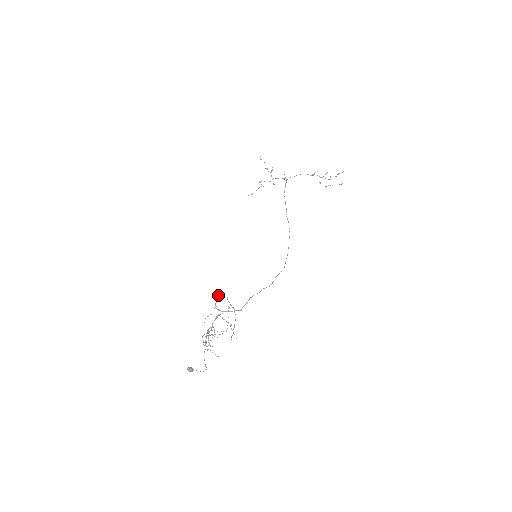
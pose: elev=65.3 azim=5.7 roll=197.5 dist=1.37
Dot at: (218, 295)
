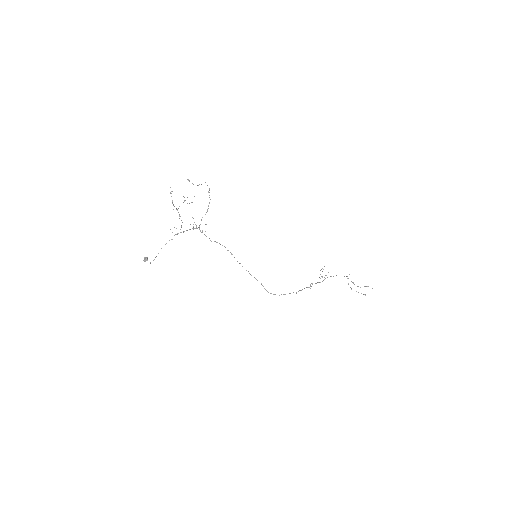
Dot at: occluded
